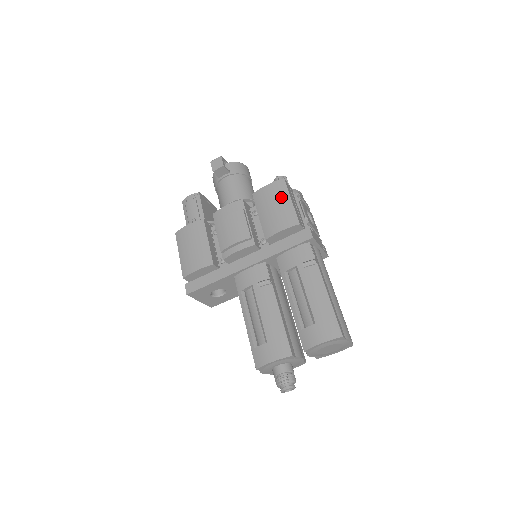
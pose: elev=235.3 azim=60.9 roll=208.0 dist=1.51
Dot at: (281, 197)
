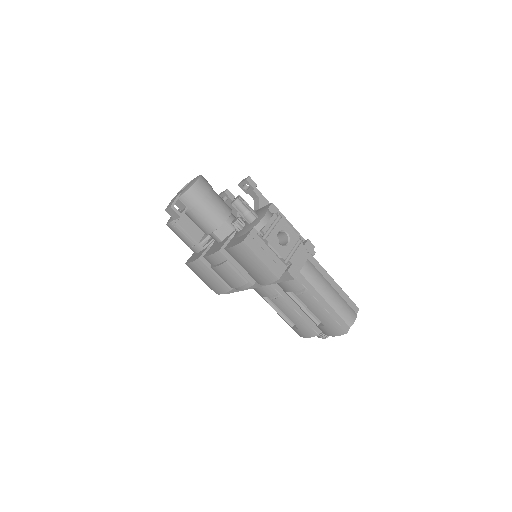
Dot at: (251, 259)
